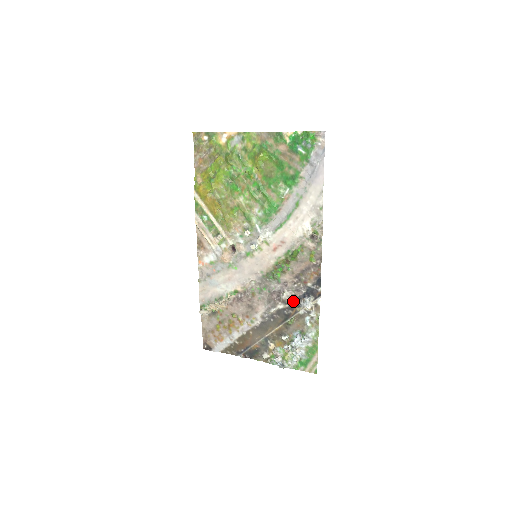
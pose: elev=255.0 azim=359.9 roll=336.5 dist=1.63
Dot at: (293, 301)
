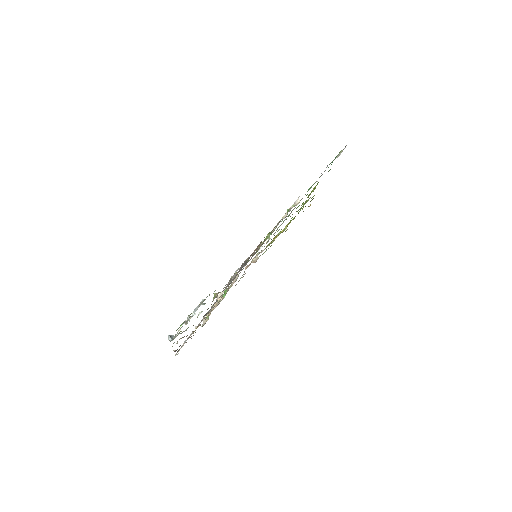
Dot at: occluded
